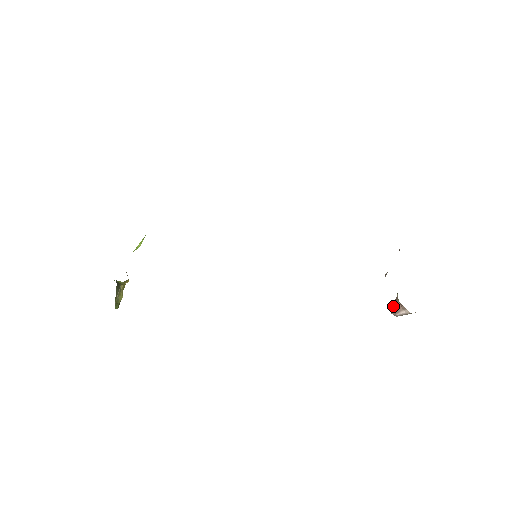
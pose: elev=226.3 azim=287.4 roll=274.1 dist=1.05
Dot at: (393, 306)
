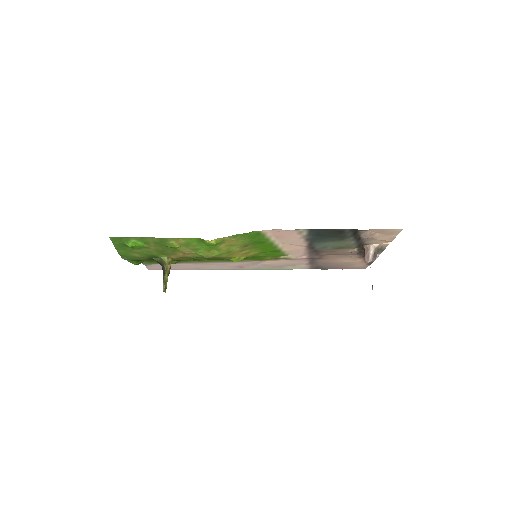
Dot at: (365, 256)
